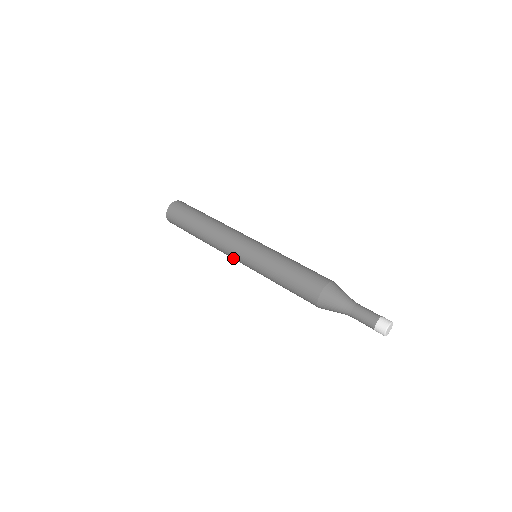
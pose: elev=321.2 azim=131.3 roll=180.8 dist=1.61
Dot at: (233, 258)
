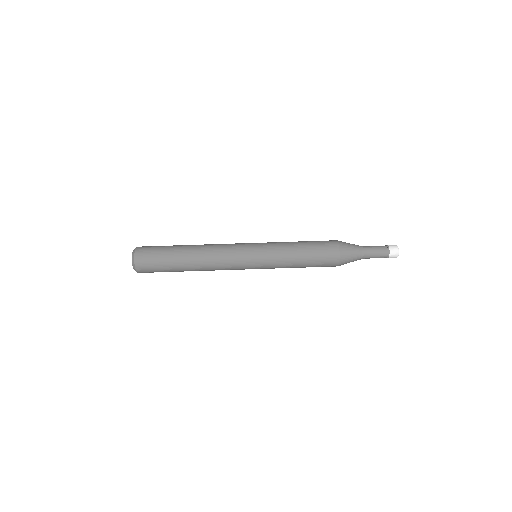
Dot at: occluded
